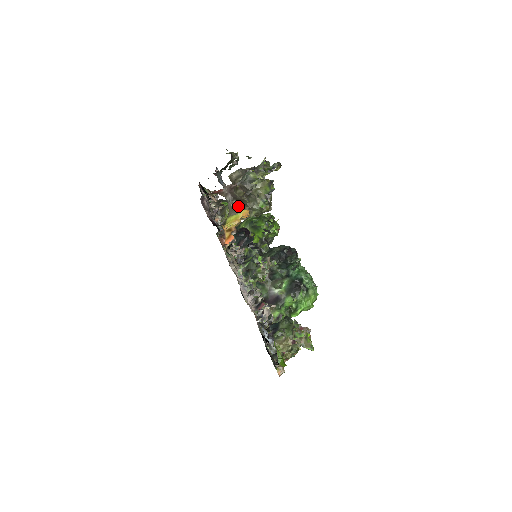
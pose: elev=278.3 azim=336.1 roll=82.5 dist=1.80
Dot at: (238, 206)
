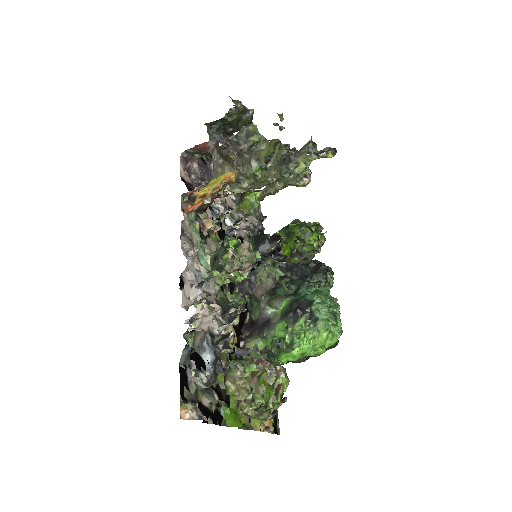
Dot at: (222, 165)
